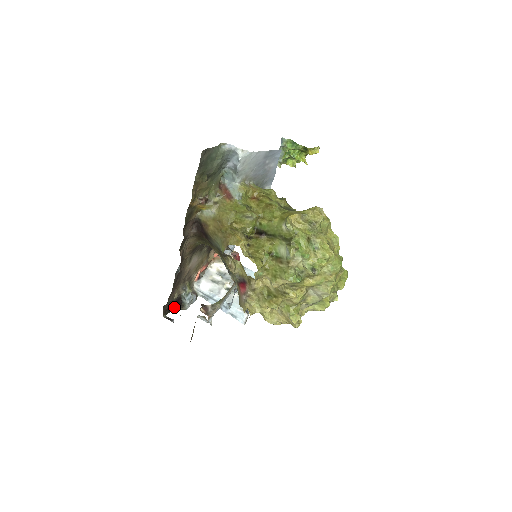
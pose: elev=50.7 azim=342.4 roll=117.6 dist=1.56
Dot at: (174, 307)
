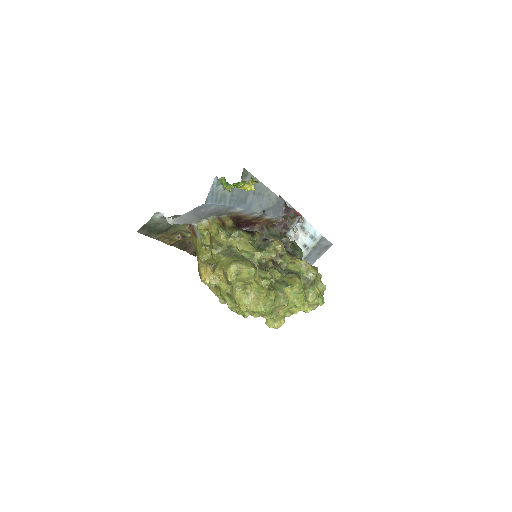
Dot at: occluded
